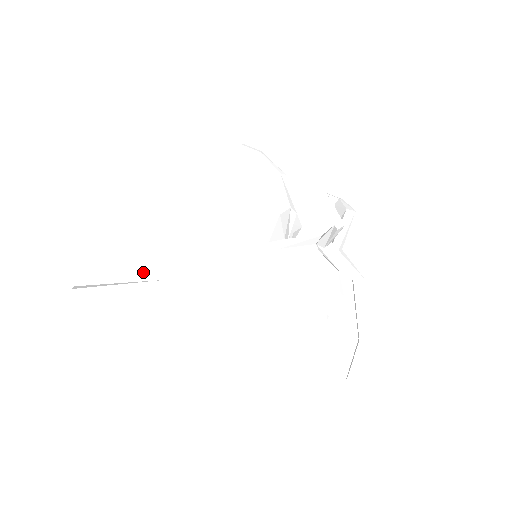
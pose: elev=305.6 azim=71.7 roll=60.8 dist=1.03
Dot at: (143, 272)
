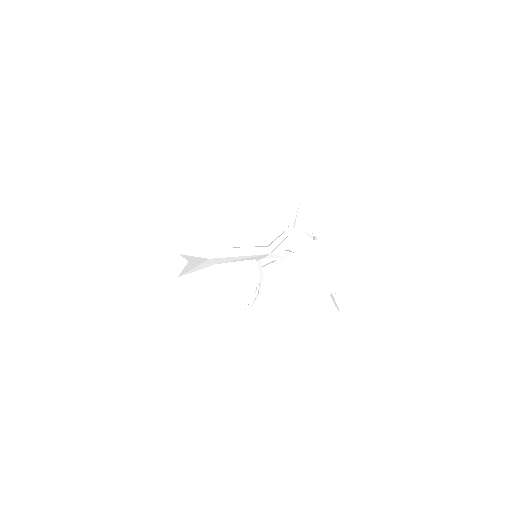
Dot at: occluded
